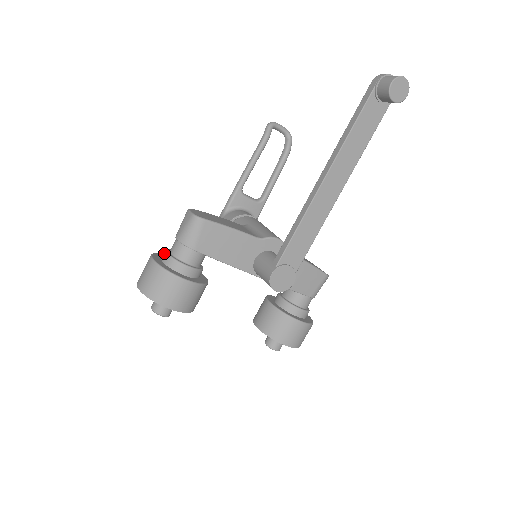
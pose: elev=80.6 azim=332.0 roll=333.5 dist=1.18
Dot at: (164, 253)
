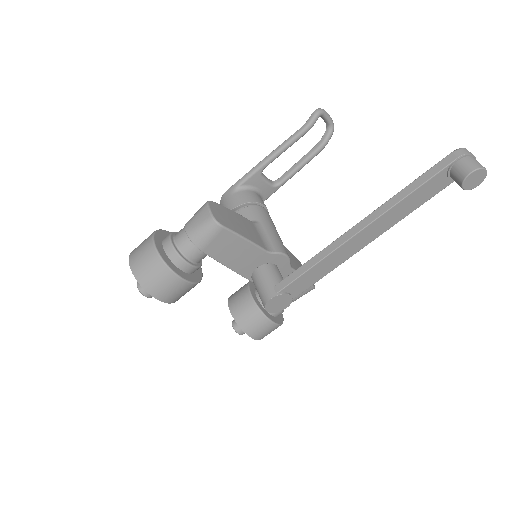
Dot at: (168, 239)
